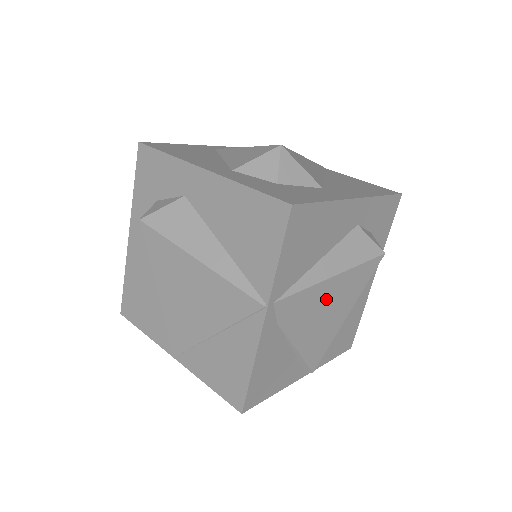
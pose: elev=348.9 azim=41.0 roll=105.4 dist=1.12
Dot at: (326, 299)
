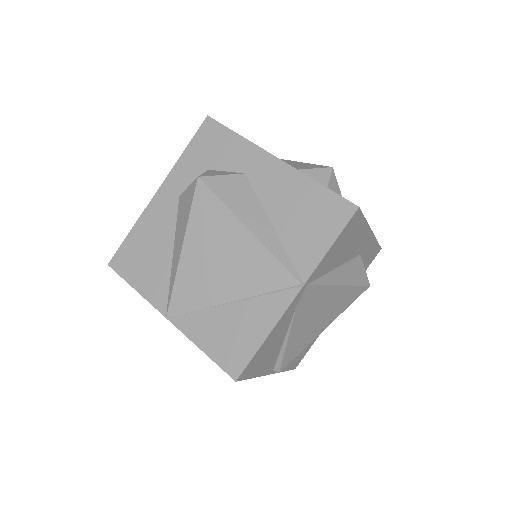
Dot at: (327, 304)
